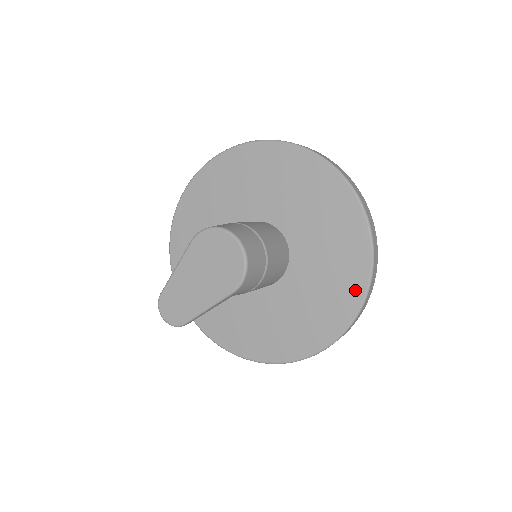
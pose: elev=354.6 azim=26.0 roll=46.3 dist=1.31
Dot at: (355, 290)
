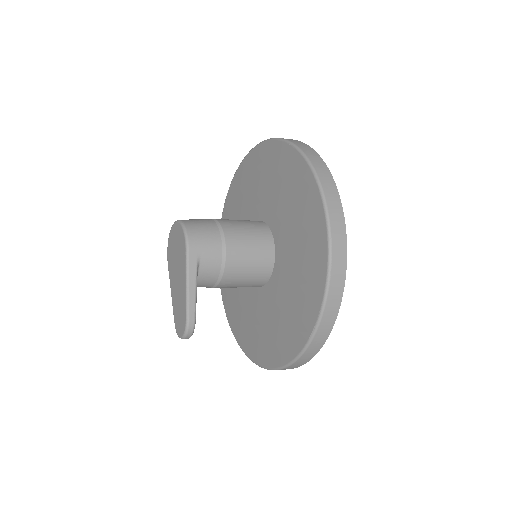
Dot at: (302, 173)
